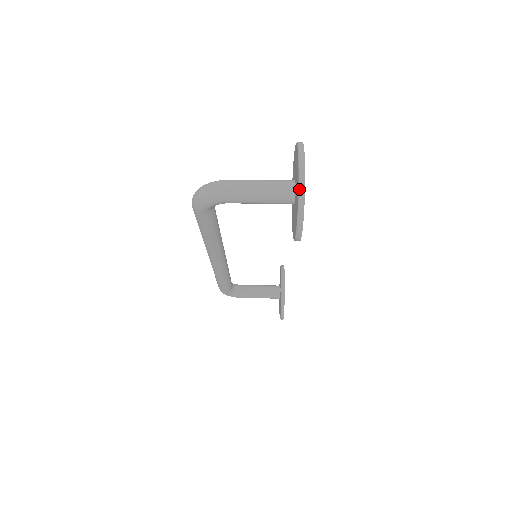
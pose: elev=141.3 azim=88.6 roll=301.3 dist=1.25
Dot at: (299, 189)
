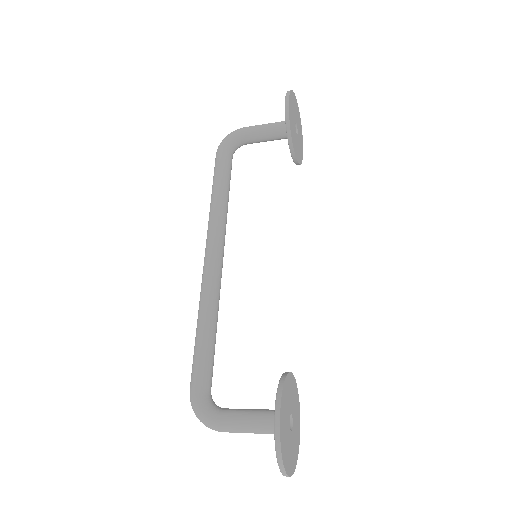
Dot at: occluded
